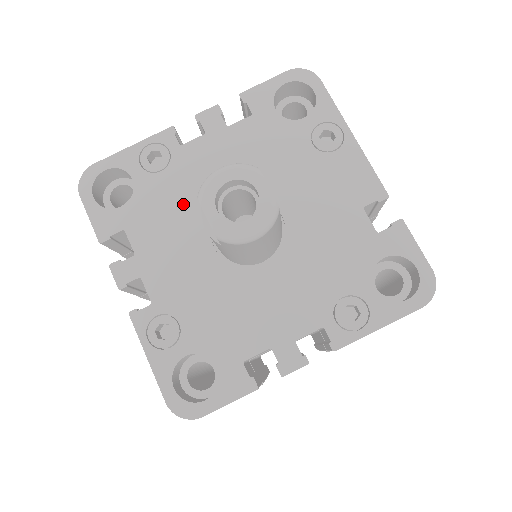
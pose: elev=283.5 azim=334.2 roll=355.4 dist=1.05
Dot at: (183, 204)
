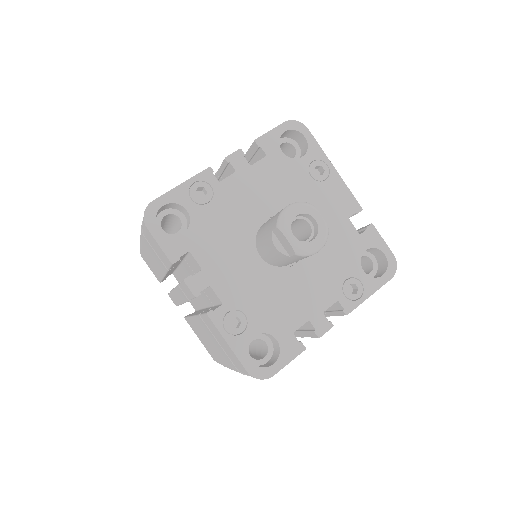
Dot at: (230, 227)
